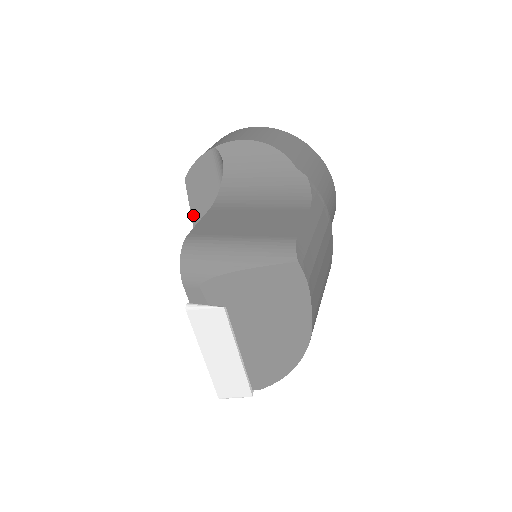
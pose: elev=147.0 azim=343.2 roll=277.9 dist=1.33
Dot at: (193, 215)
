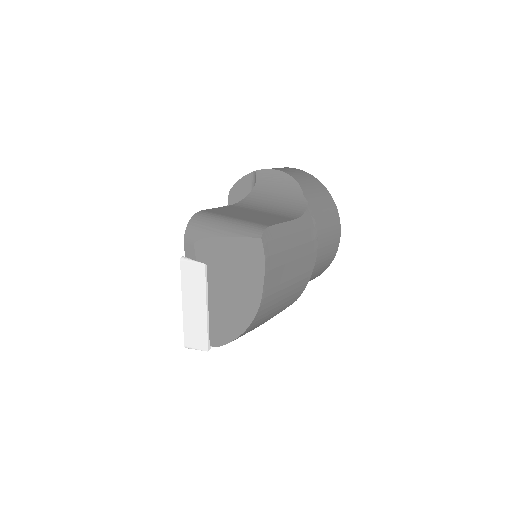
Dot at: occluded
